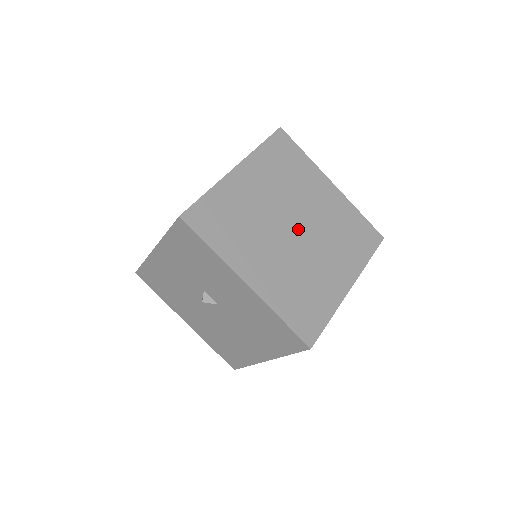
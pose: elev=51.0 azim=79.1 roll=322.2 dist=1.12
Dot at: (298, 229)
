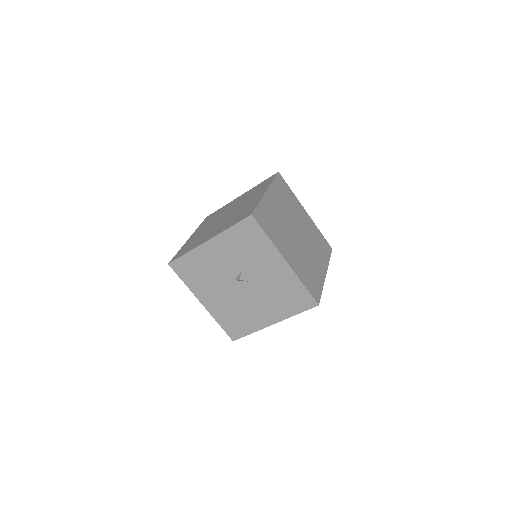
Dot at: (299, 235)
